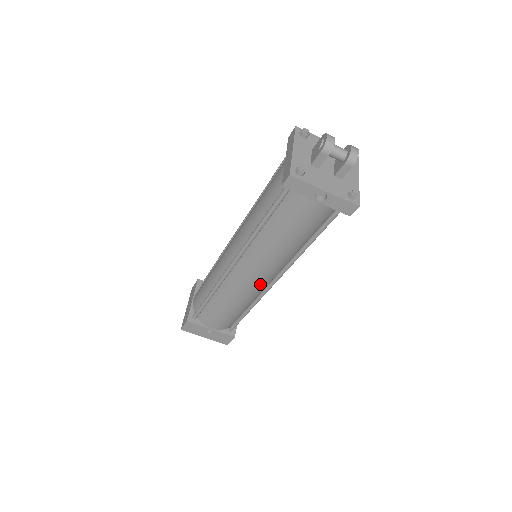
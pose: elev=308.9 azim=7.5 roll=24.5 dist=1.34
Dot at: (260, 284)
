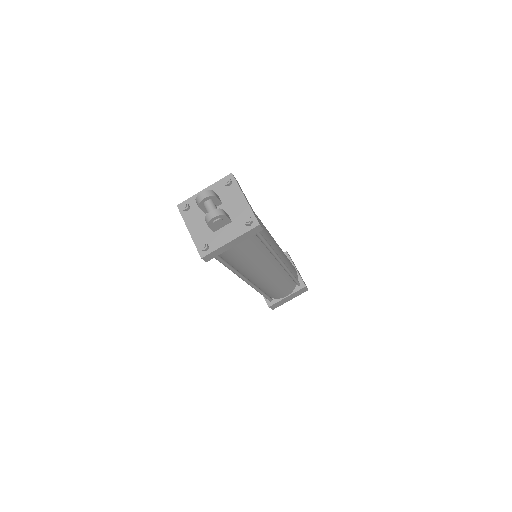
Dot at: occluded
